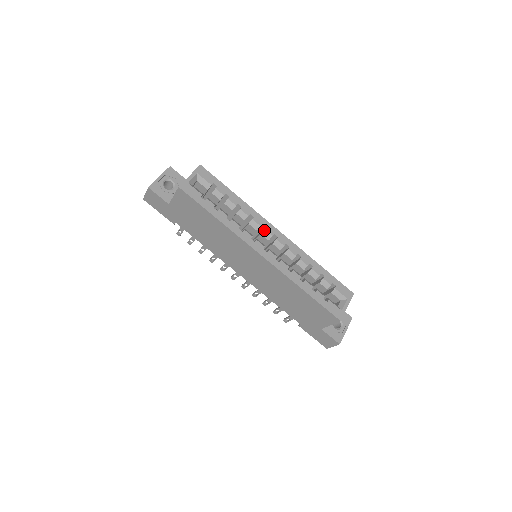
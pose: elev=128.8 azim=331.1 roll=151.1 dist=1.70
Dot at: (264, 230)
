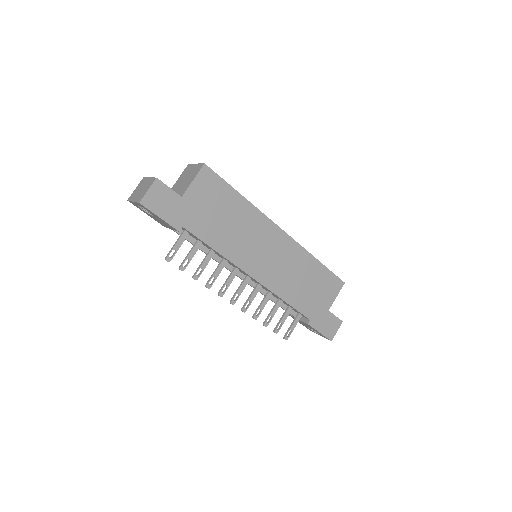
Dot at: occluded
